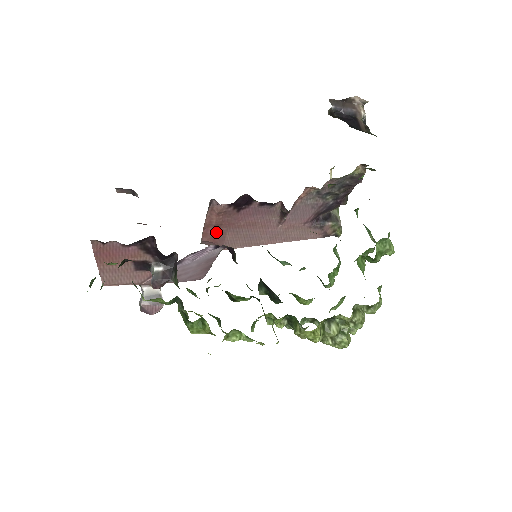
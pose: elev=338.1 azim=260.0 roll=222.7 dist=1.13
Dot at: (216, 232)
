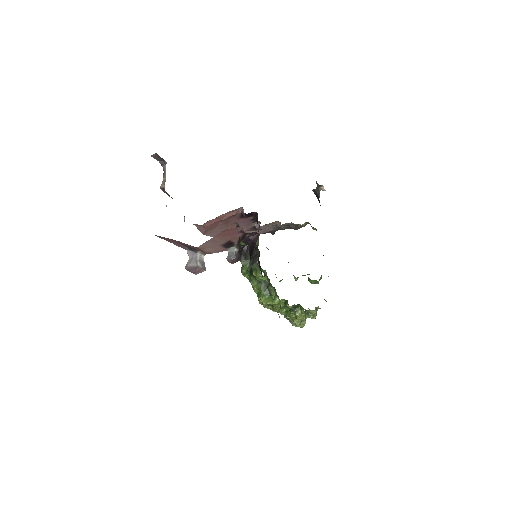
Dot at: (215, 223)
